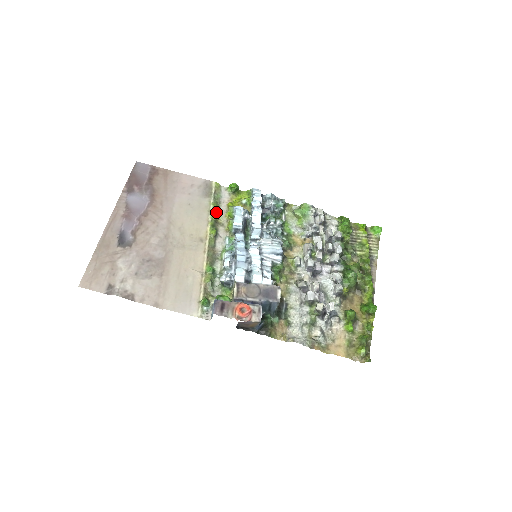
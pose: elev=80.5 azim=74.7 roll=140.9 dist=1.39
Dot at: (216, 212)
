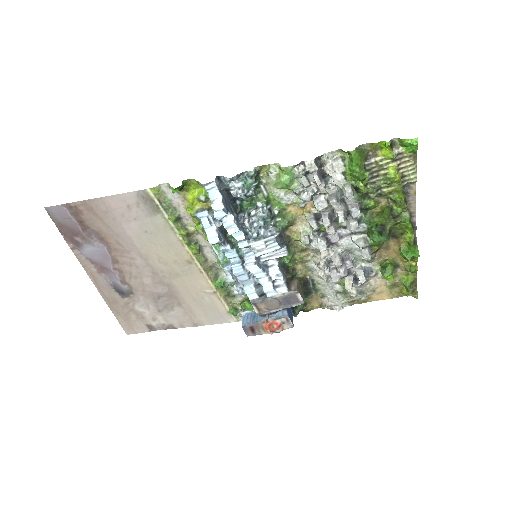
Dot at: (180, 224)
